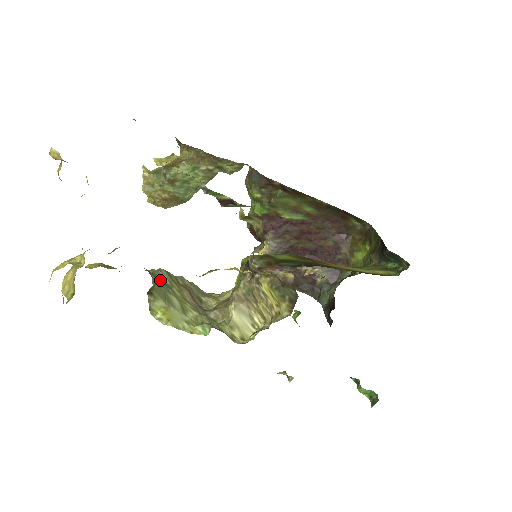
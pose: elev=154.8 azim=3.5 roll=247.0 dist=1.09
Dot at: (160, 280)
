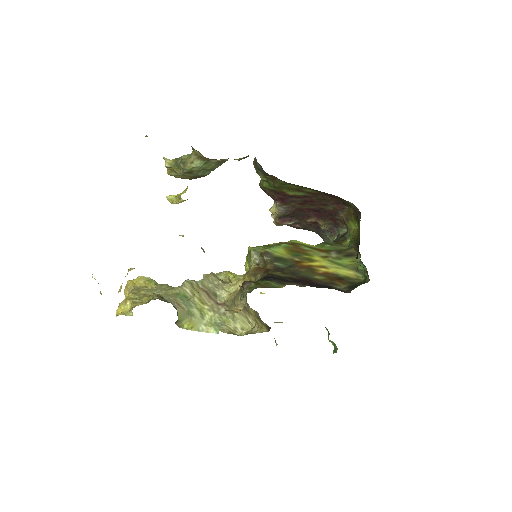
Dot at: (184, 300)
